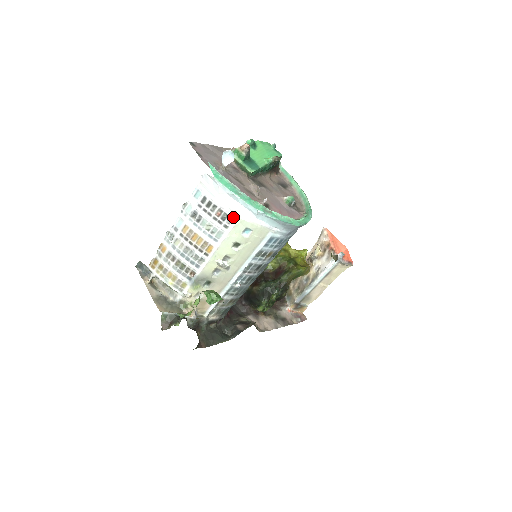
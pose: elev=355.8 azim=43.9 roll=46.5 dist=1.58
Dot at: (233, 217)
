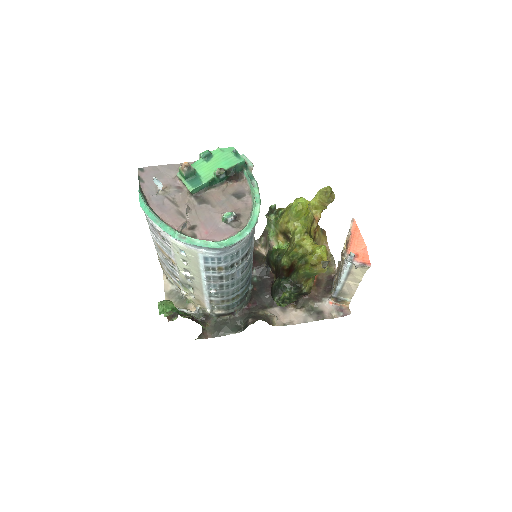
Dot at: (167, 239)
